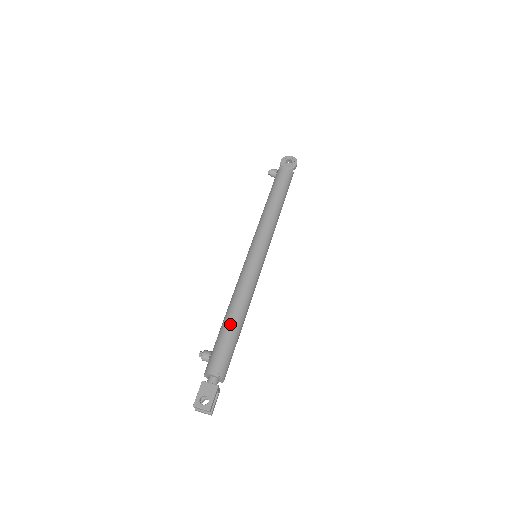
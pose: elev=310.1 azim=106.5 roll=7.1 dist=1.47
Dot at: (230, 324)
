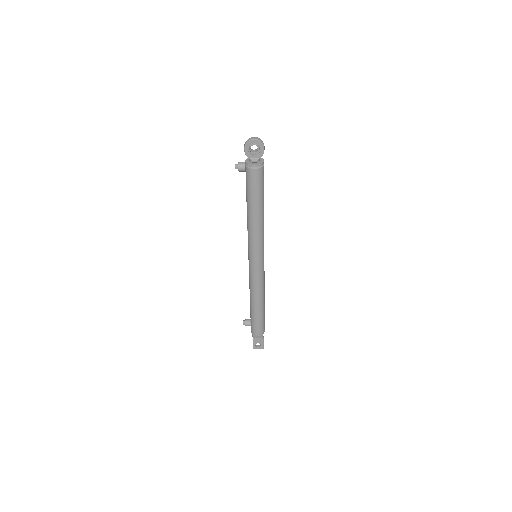
Dot at: (257, 311)
